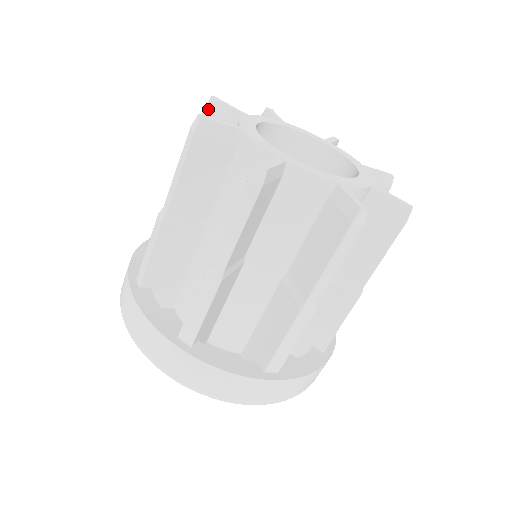
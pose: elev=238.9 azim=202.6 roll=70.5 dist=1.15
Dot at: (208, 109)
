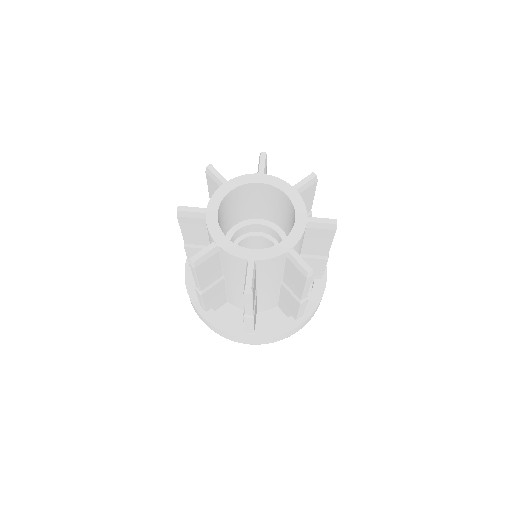
Dot at: (207, 173)
